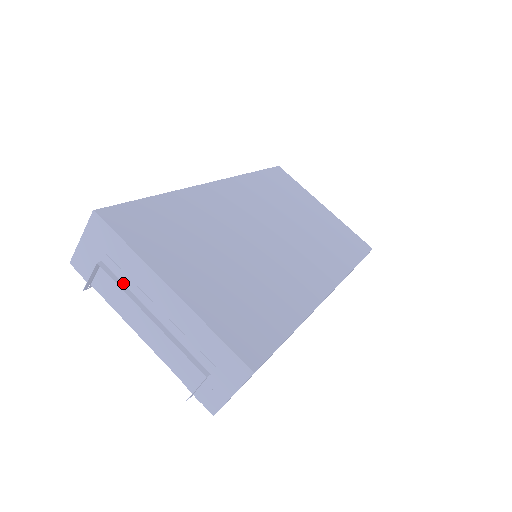
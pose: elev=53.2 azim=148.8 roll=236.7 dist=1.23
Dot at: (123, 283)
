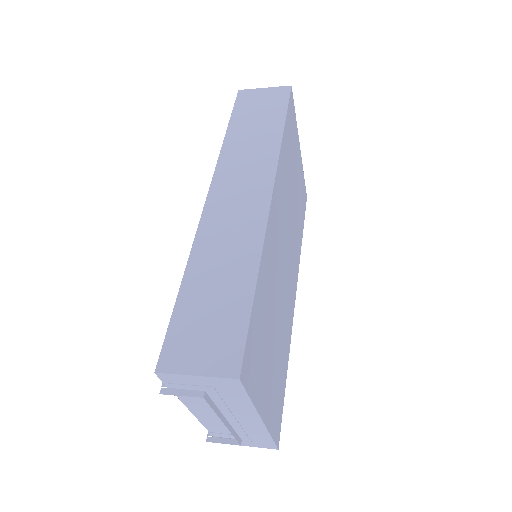
Dot at: (215, 404)
